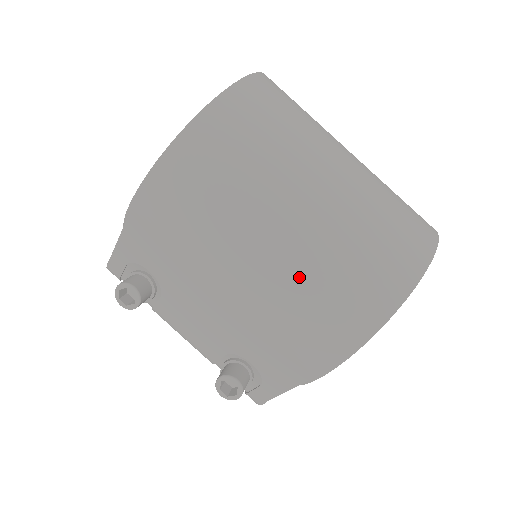
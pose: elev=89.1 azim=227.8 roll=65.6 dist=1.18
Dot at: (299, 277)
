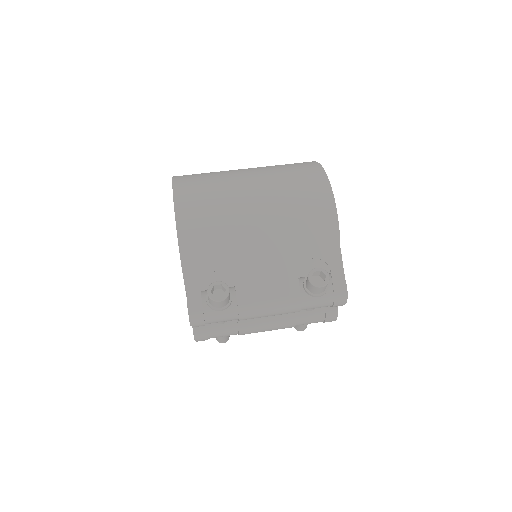
Dot at: (276, 183)
